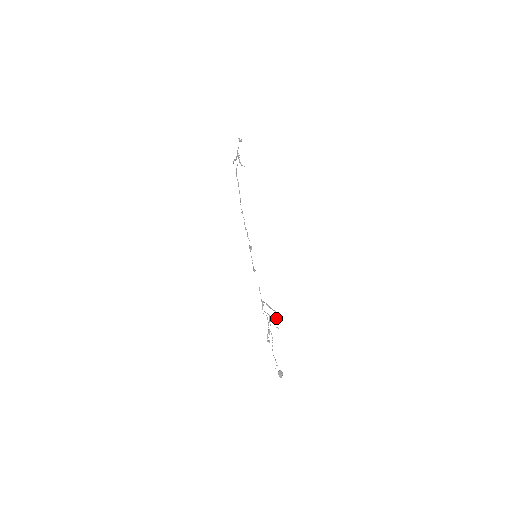
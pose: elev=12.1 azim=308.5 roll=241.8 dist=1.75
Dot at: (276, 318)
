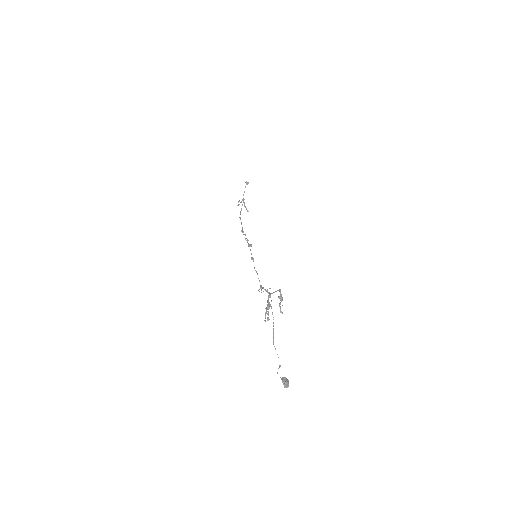
Dot at: (279, 297)
